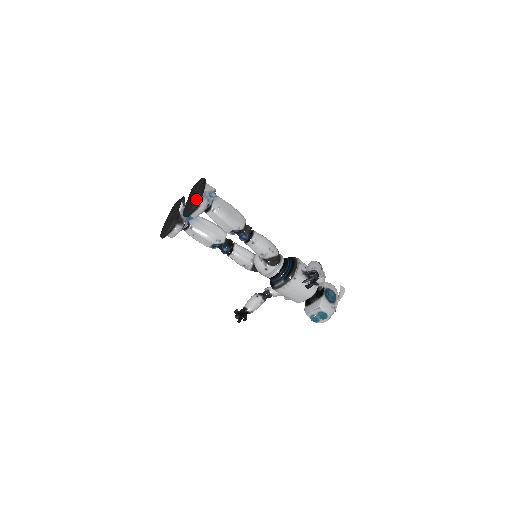
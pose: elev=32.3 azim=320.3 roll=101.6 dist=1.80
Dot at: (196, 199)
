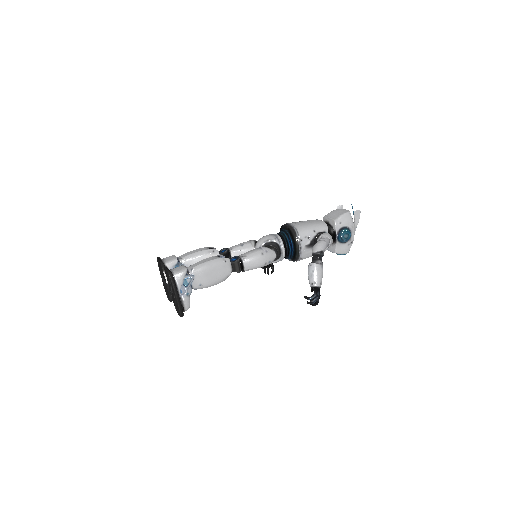
Dot at: (178, 310)
